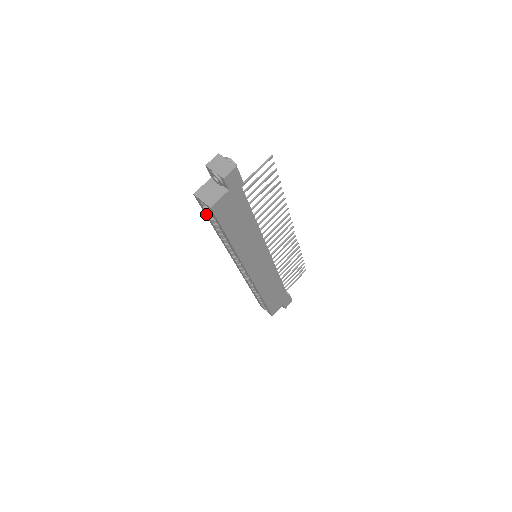
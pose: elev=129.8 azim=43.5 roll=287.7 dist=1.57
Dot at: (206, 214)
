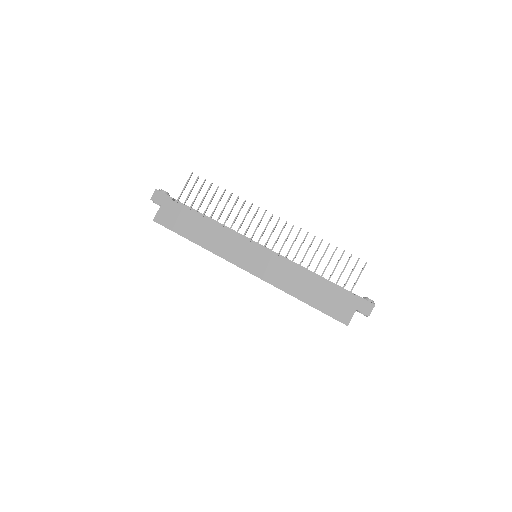
Dot at: occluded
